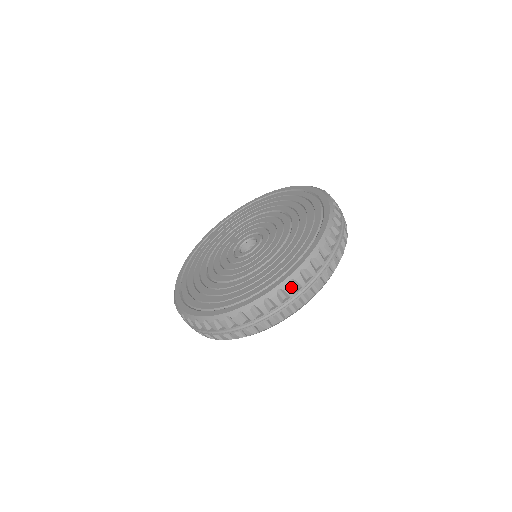
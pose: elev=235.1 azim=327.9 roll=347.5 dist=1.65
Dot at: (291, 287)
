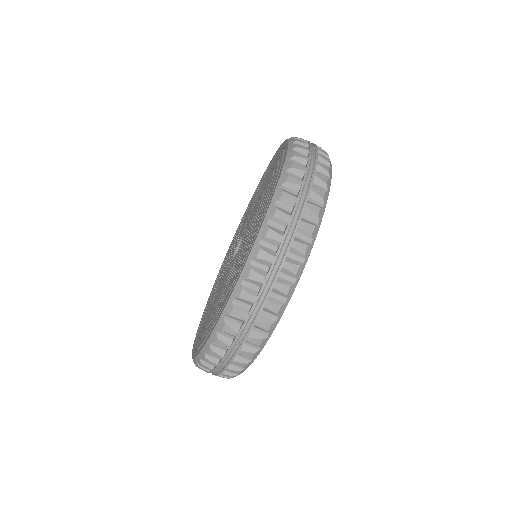
Dot at: (223, 339)
